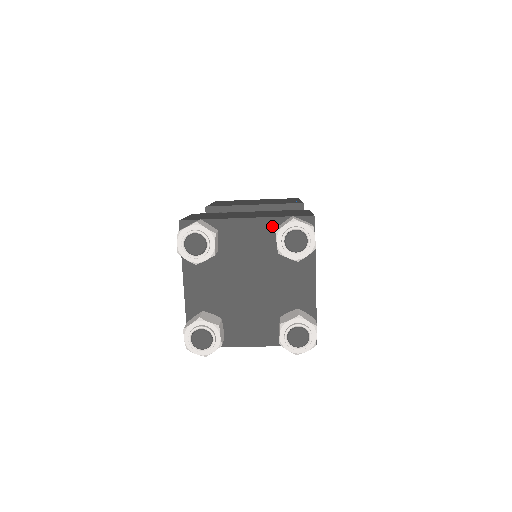
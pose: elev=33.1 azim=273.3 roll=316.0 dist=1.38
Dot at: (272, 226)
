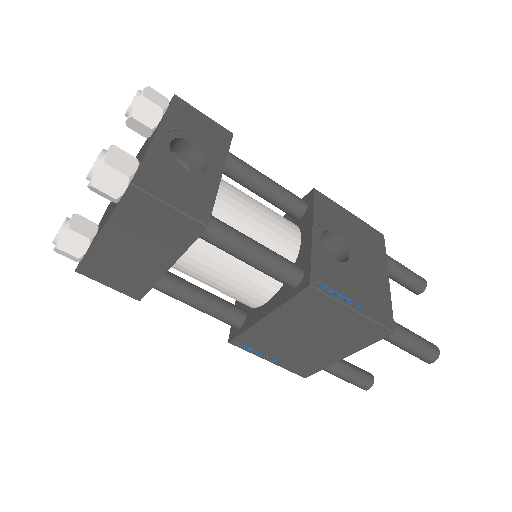
Dot at: occluded
